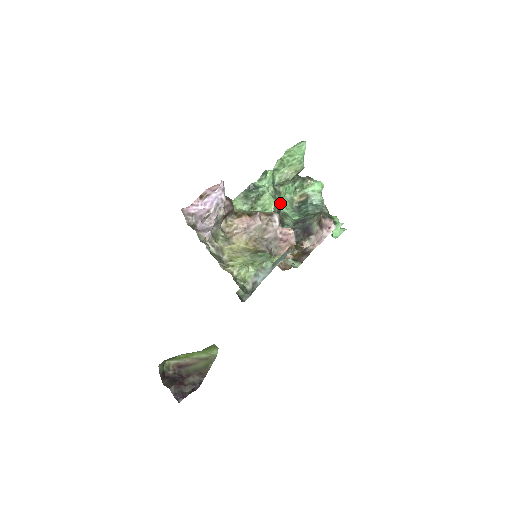
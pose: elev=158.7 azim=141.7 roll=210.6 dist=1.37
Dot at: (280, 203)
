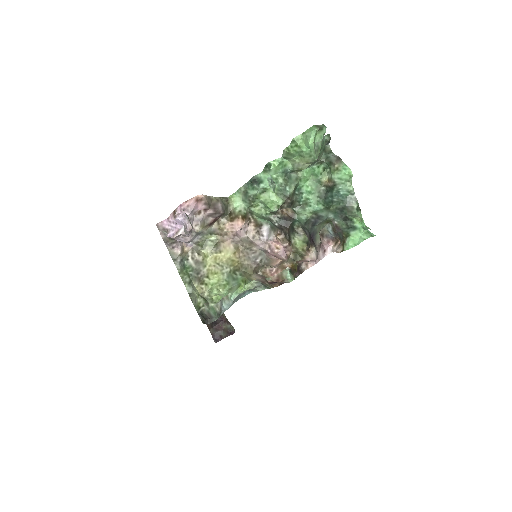
Dot at: (303, 186)
